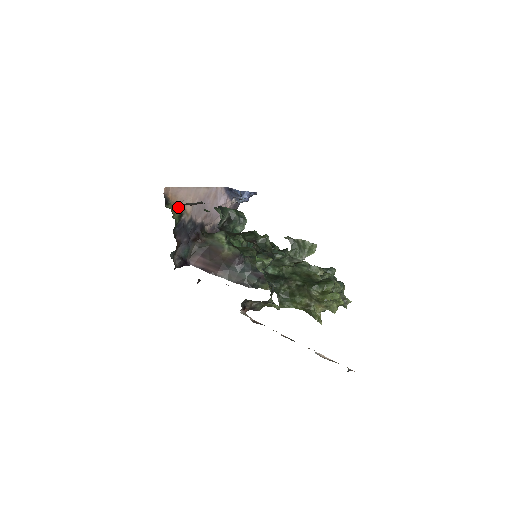
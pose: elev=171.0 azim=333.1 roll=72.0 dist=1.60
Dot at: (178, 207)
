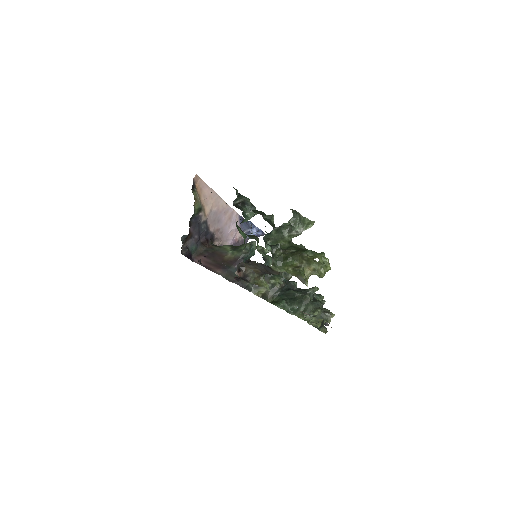
Dot at: (200, 201)
